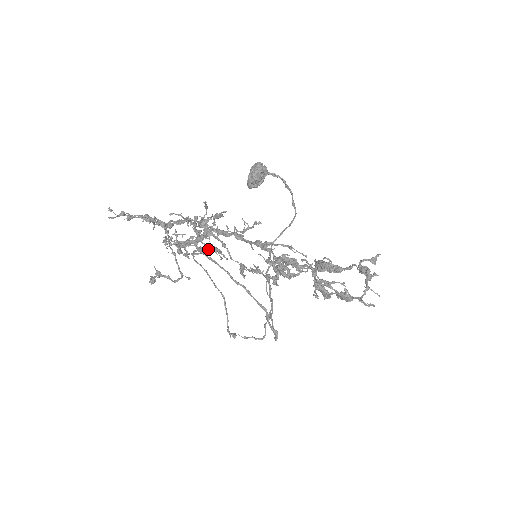
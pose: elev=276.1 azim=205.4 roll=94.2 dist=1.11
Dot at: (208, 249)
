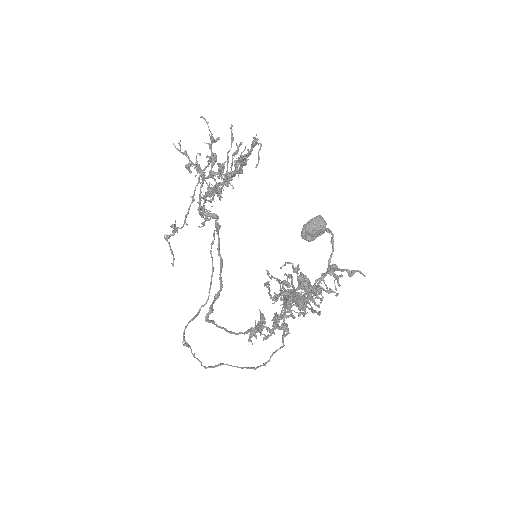
Dot at: (215, 192)
